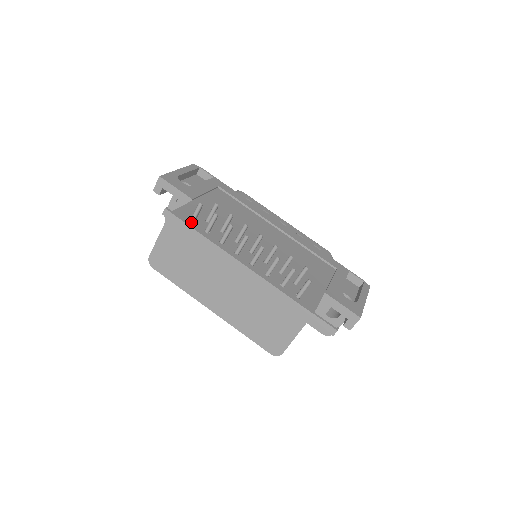
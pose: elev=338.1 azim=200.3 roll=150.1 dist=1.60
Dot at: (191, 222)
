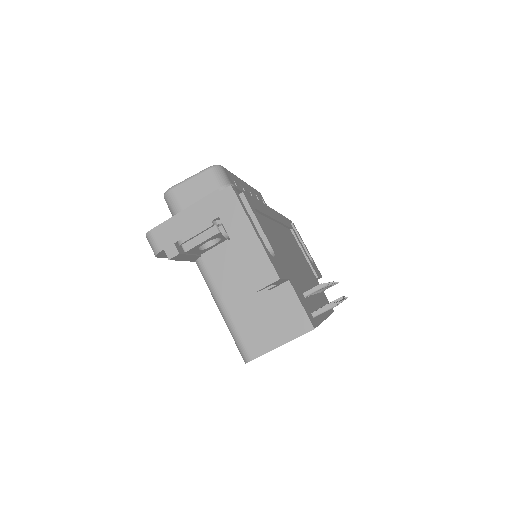
Dot at: (314, 318)
